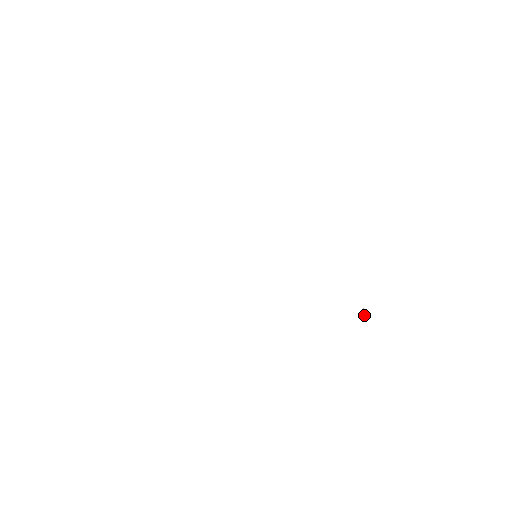
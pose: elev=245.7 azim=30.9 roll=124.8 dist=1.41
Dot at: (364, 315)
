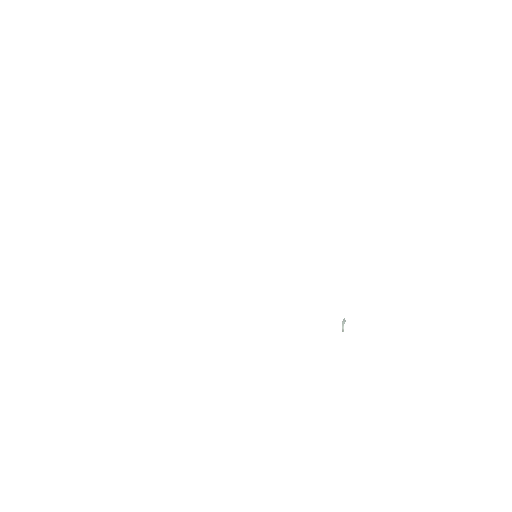
Dot at: (343, 326)
